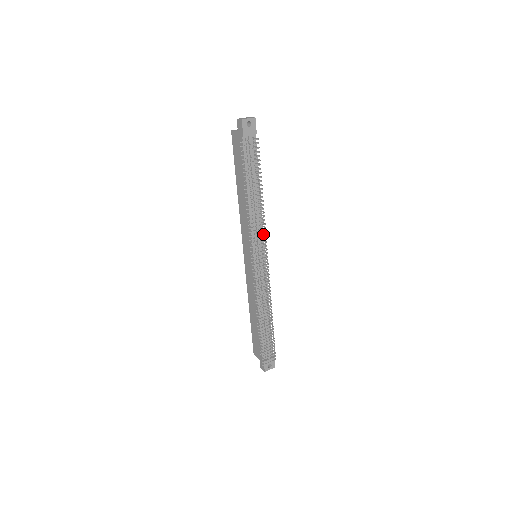
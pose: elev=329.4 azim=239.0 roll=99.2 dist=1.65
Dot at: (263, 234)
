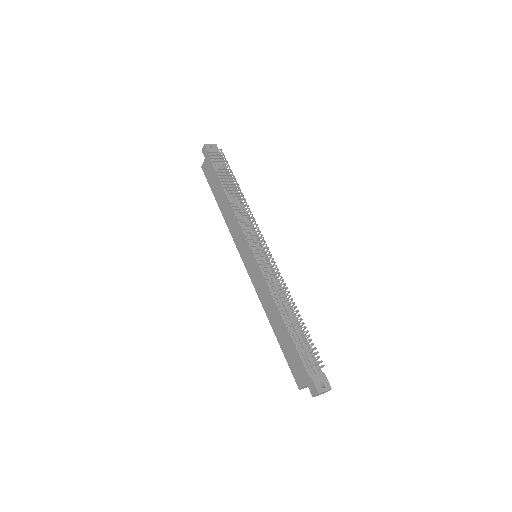
Dot at: (255, 230)
